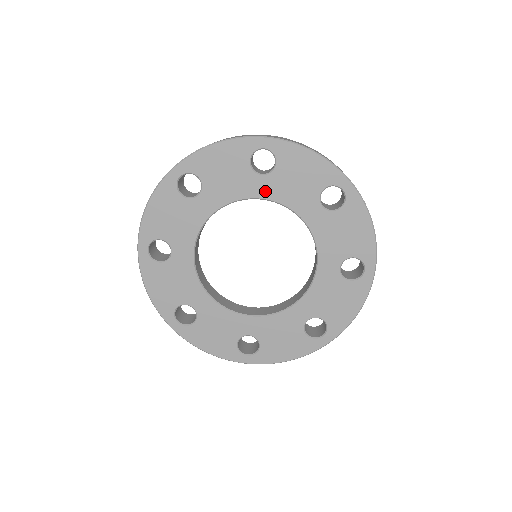
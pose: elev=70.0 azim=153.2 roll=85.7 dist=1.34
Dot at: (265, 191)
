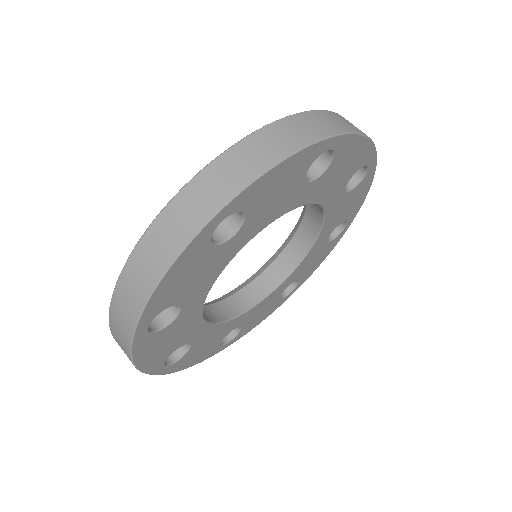
Dot at: (246, 237)
